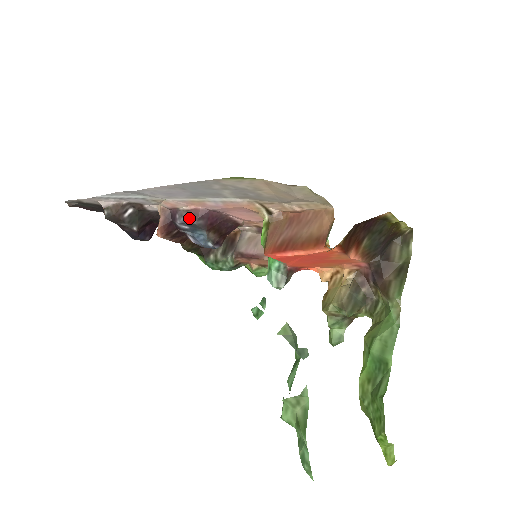
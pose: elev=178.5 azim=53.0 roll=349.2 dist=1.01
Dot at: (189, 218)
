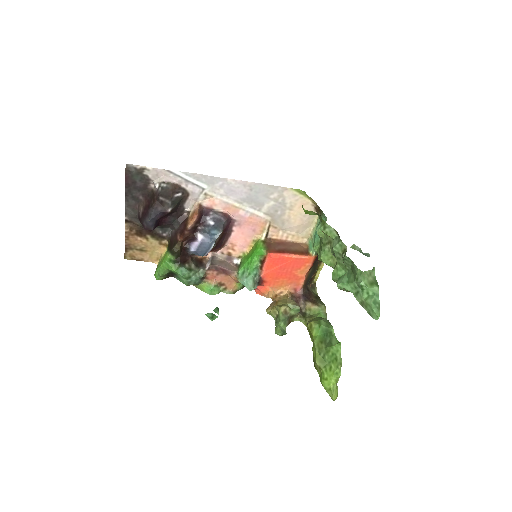
Dot at: (221, 217)
